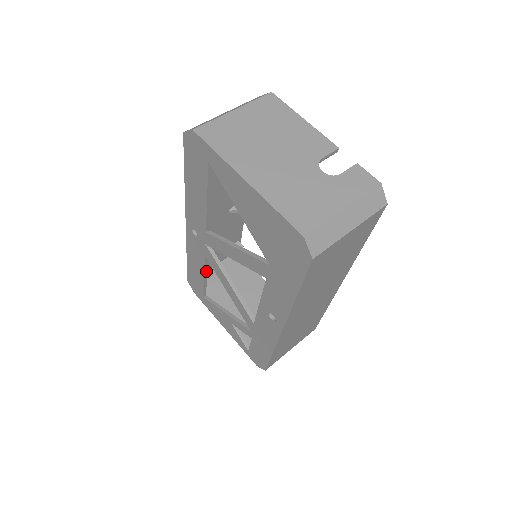
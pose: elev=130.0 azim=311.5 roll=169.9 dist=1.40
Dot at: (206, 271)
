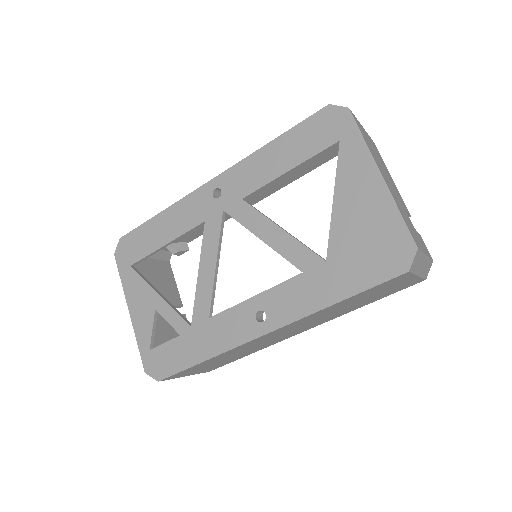
Dot at: (177, 239)
